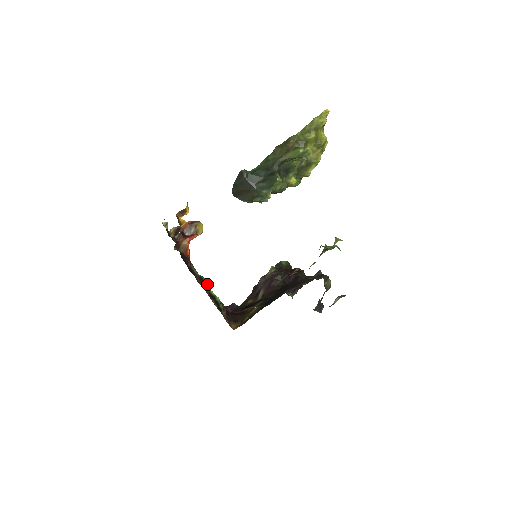
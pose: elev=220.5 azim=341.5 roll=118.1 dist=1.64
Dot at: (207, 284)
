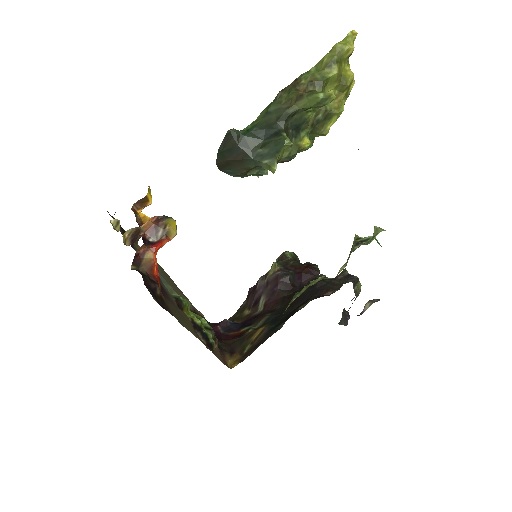
Dot at: (187, 301)
